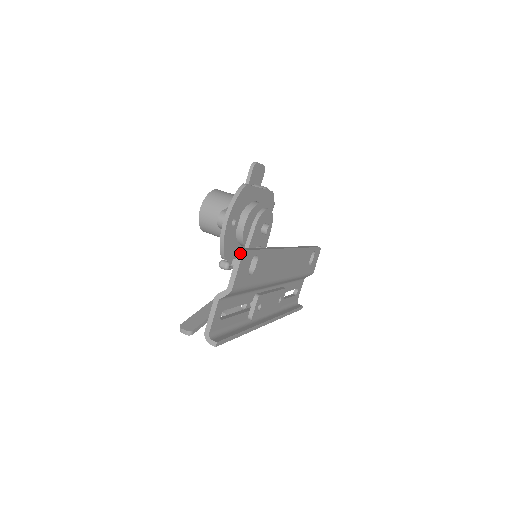
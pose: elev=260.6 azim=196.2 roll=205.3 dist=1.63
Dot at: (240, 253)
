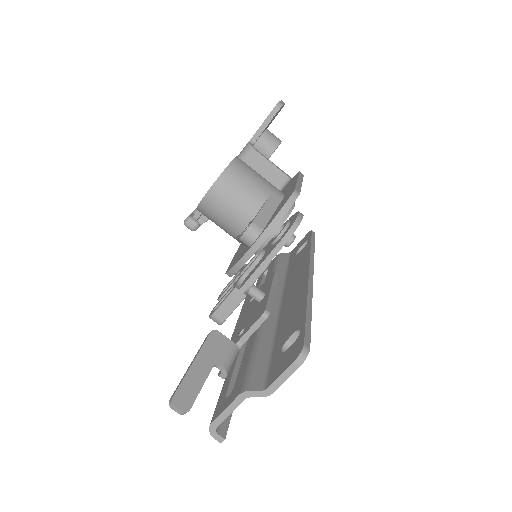
Dot at: (302, 356)
